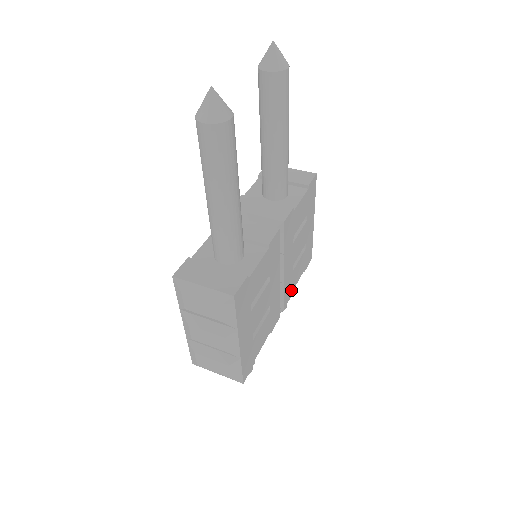
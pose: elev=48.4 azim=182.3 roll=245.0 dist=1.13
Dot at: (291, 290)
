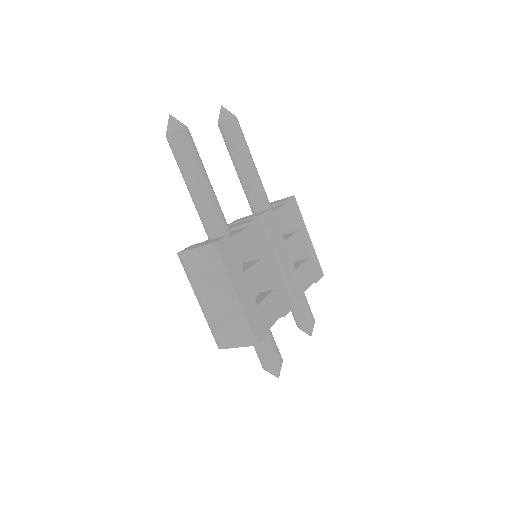
Dot at: (301, 289)
